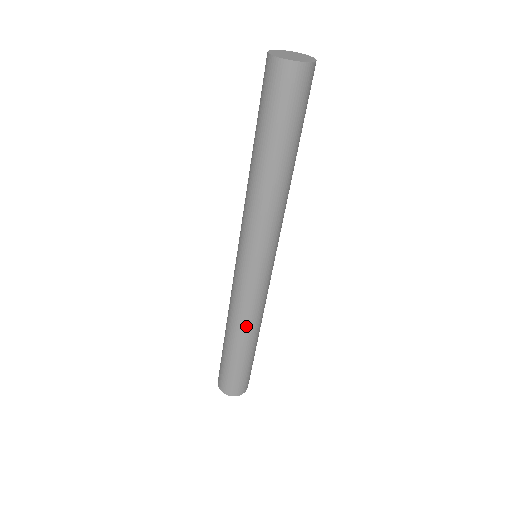
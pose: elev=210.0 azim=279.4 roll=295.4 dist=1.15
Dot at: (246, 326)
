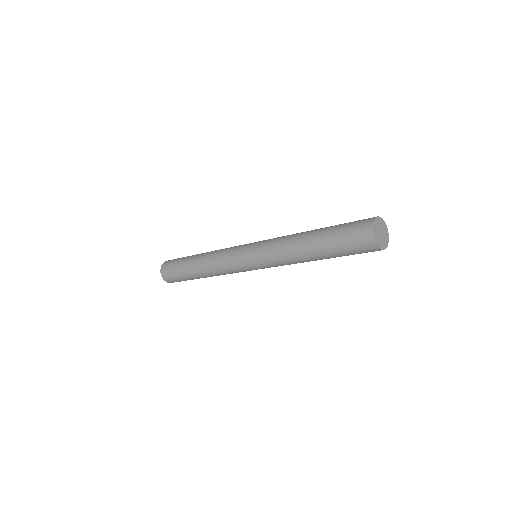
Dot at: (214, 274)
